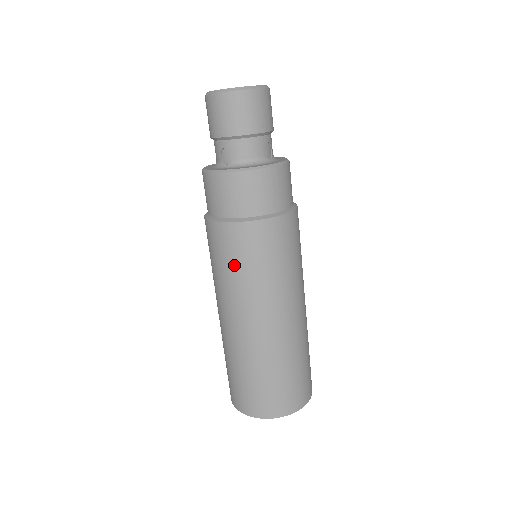
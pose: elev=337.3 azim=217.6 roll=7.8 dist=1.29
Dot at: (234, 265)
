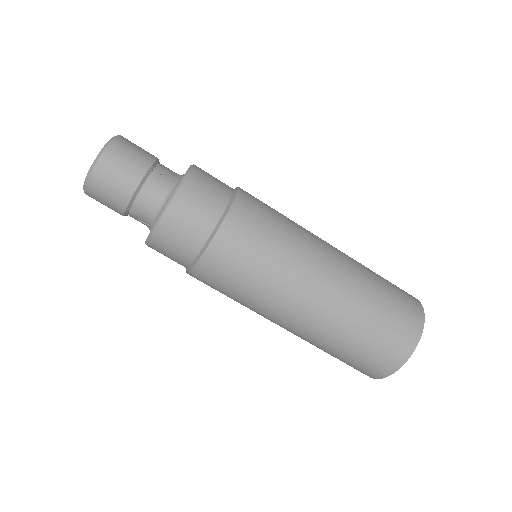
Dot at: (235, 289)
